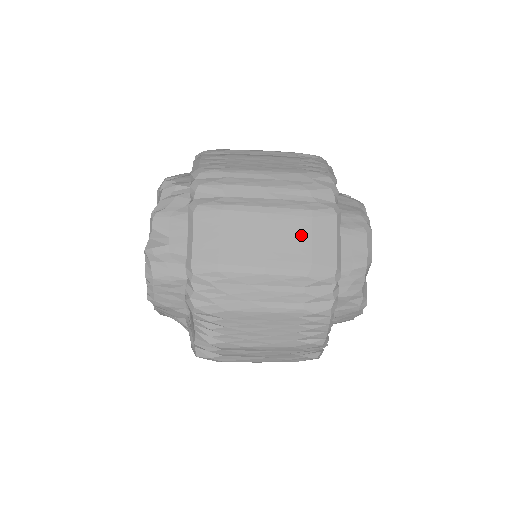
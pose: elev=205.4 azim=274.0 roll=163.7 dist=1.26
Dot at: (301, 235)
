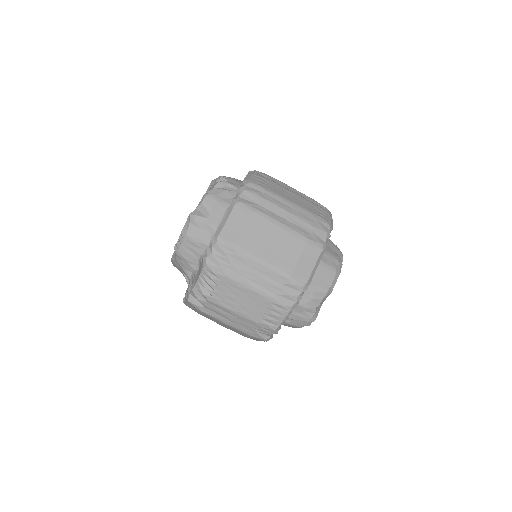
Dot at: (295, 251)
